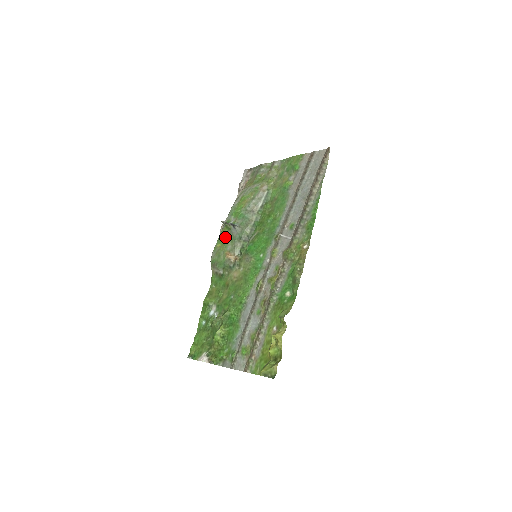
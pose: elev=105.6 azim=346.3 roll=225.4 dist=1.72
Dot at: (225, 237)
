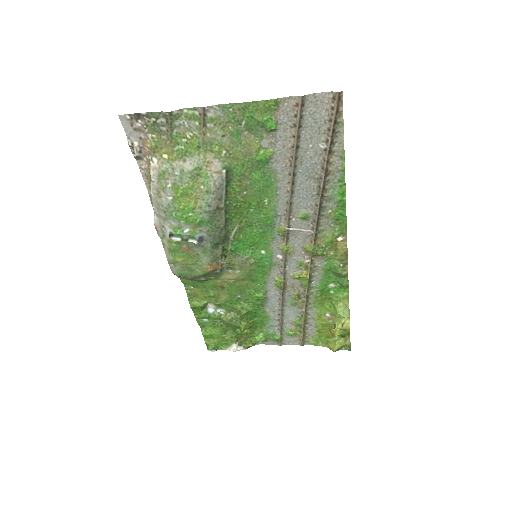
Dot at: (187, 250)
